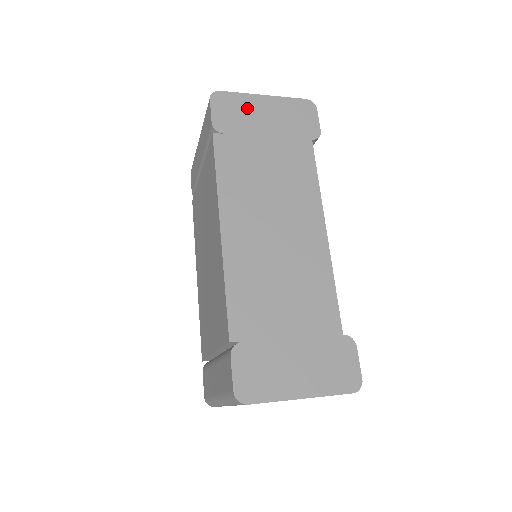
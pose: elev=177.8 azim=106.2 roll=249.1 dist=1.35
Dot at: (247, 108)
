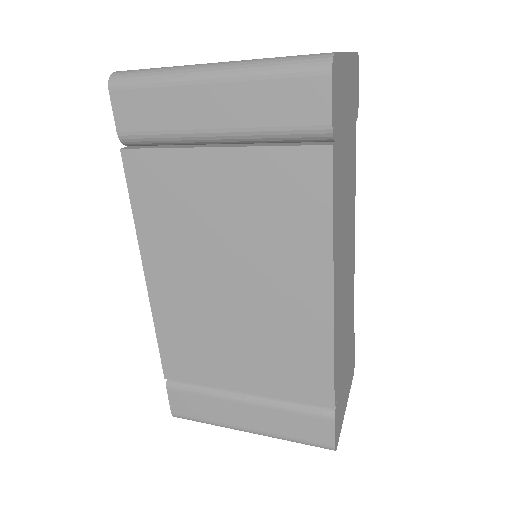
Dot at: (343, 83)
